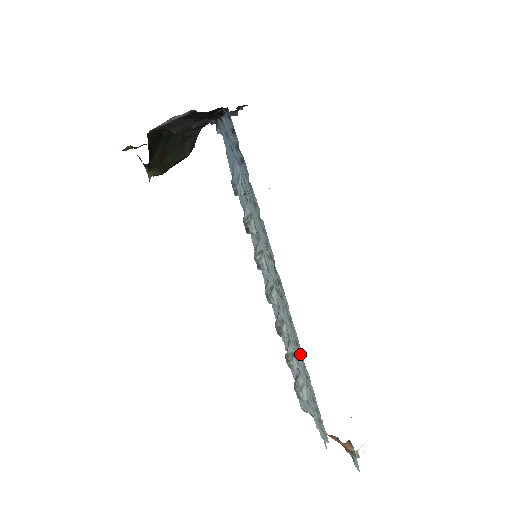
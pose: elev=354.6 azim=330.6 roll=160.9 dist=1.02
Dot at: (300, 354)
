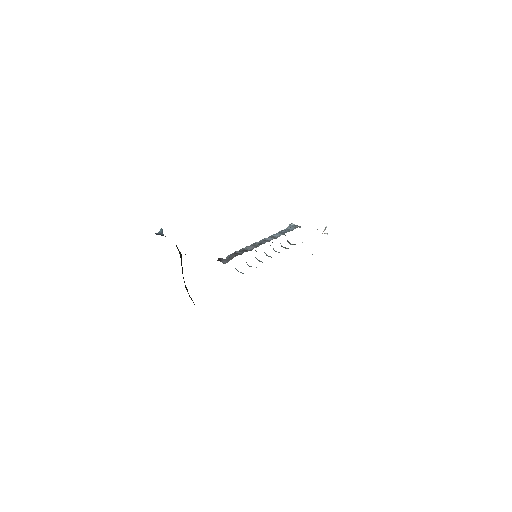
Dot at: occluded
